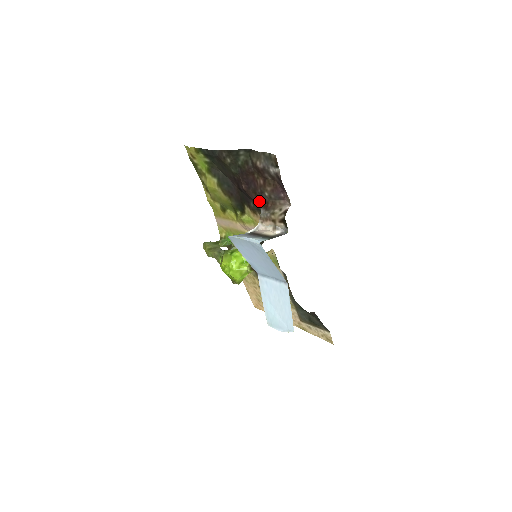
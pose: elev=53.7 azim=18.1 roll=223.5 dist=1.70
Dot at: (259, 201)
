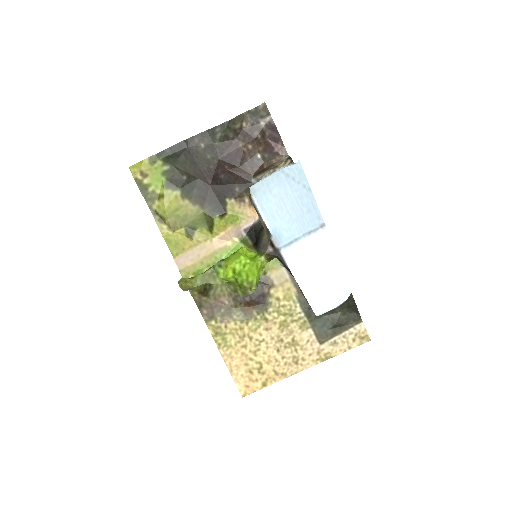
Dot at: (249, 174)
